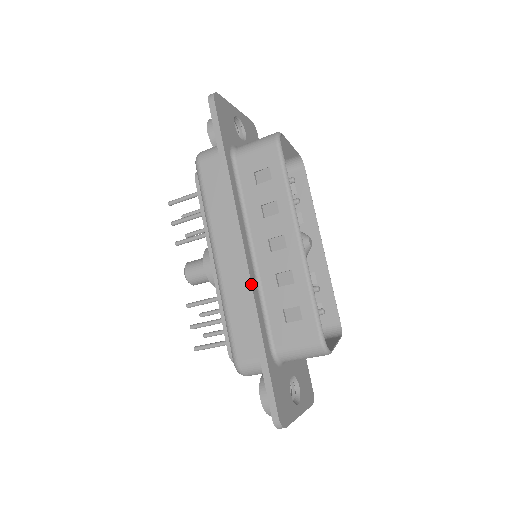
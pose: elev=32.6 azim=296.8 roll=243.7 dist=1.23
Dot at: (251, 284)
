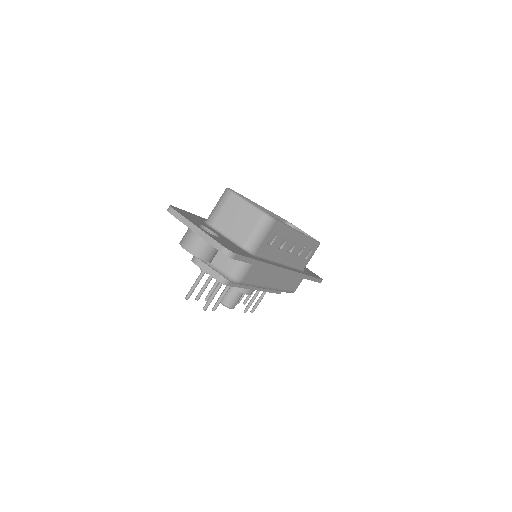
Dot at: occluded
